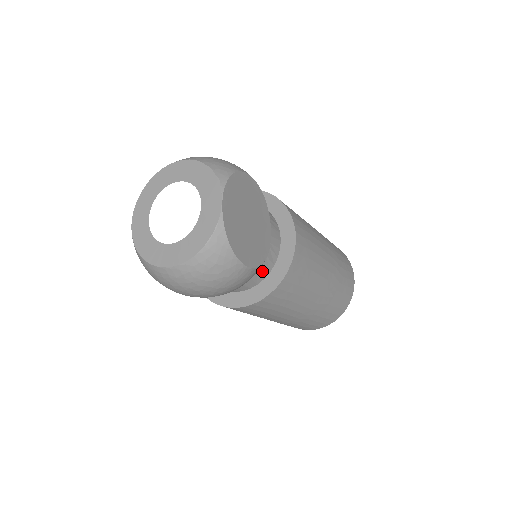
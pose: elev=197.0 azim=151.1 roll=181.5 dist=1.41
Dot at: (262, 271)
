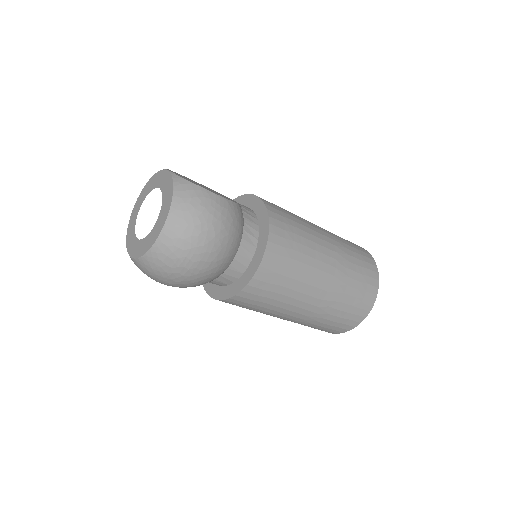
Dot at: (250, 224)
